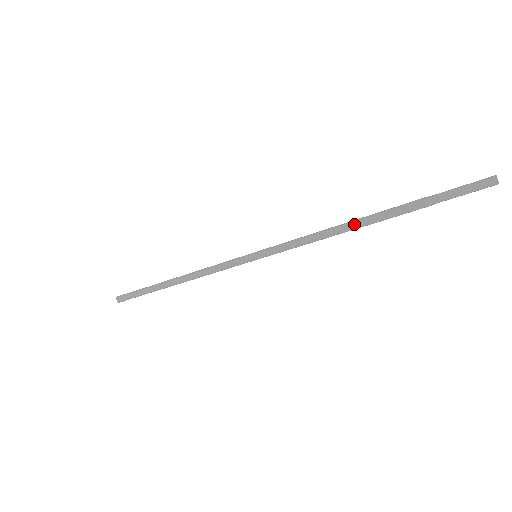
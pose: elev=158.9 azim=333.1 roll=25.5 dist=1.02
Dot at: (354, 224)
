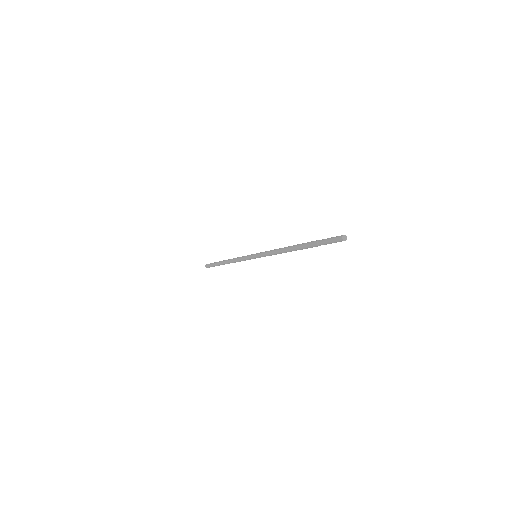
Dot at: (291, 251)
